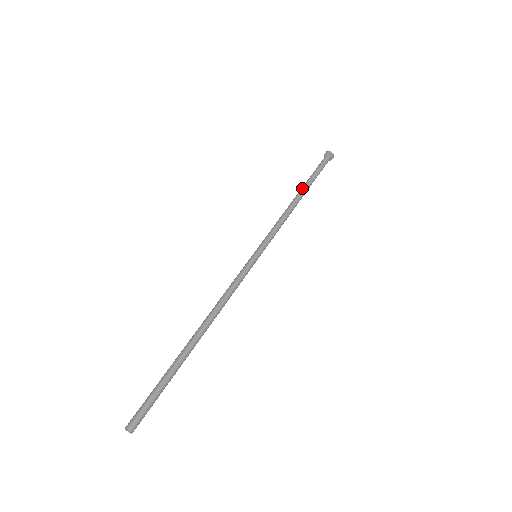
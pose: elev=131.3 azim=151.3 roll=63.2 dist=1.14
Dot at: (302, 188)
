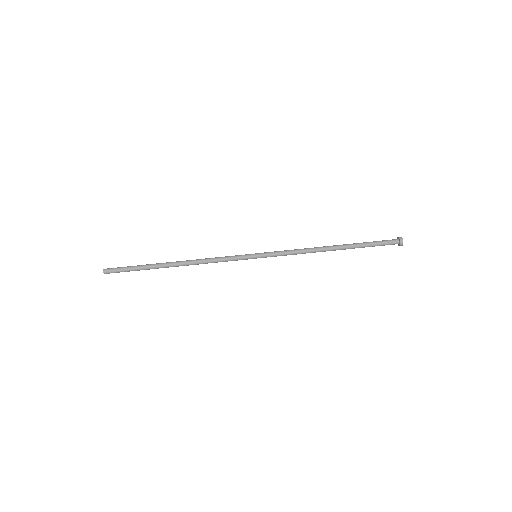
Dot at: (343, 244)
